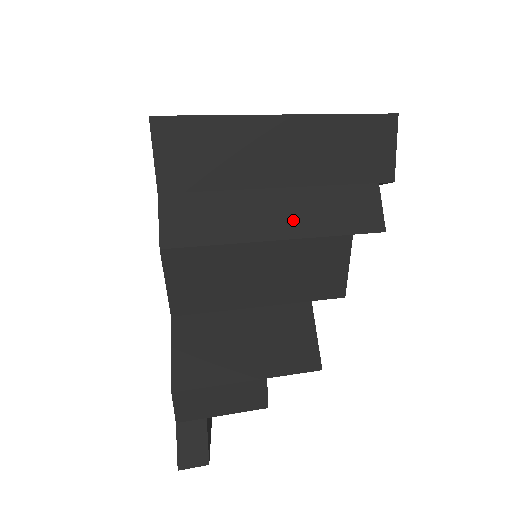
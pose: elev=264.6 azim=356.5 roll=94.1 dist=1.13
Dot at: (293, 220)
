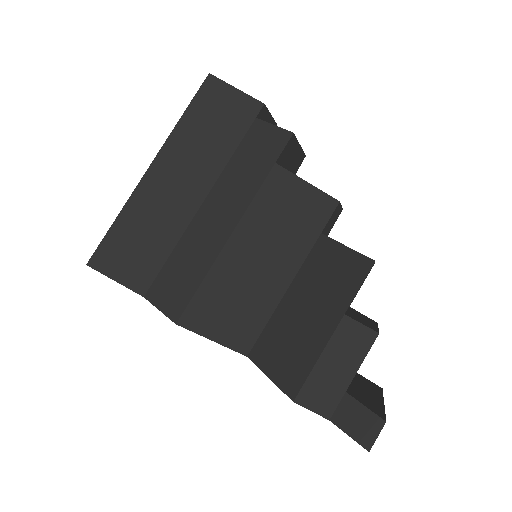
Dot at: (231, 206)
